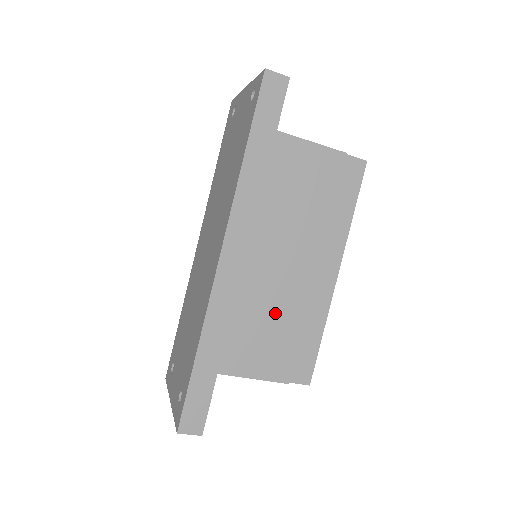
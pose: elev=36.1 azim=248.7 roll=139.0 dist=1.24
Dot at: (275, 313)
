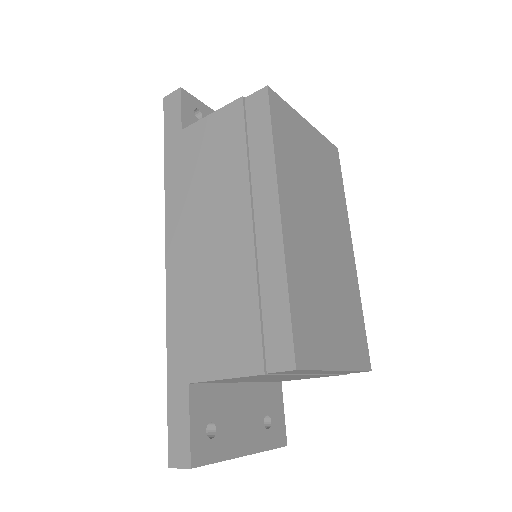
Dot at: (224, 291)
